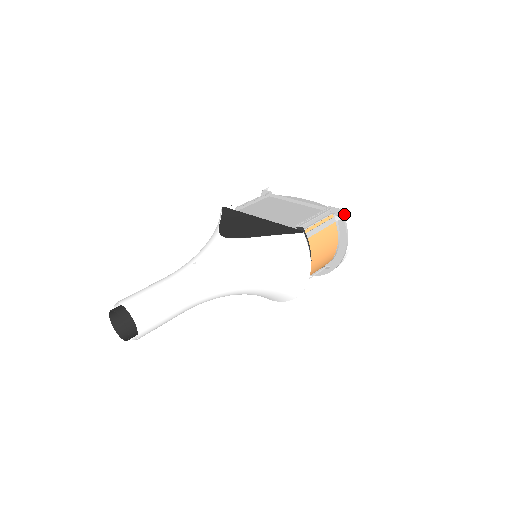
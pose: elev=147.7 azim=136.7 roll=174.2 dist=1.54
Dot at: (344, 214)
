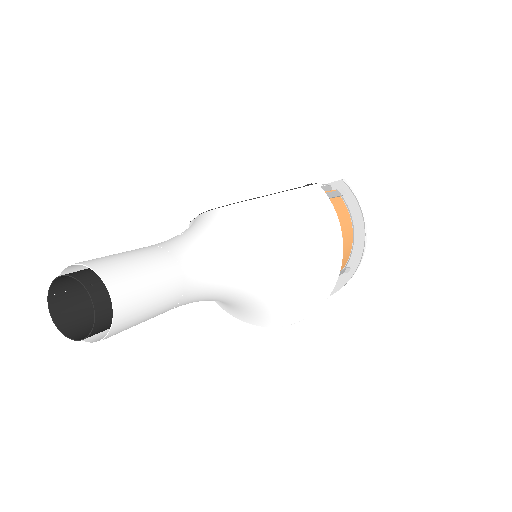
Dot at: (348, 186)
